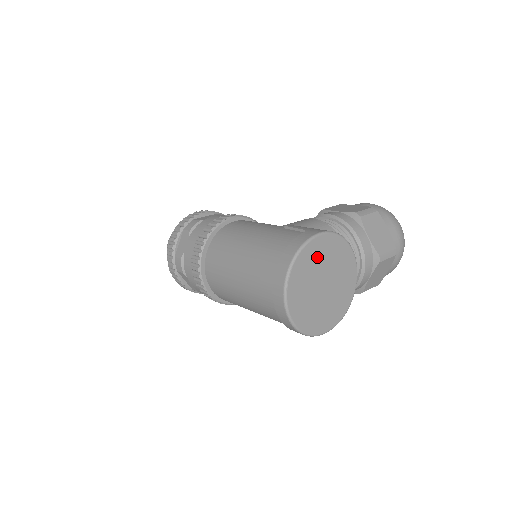
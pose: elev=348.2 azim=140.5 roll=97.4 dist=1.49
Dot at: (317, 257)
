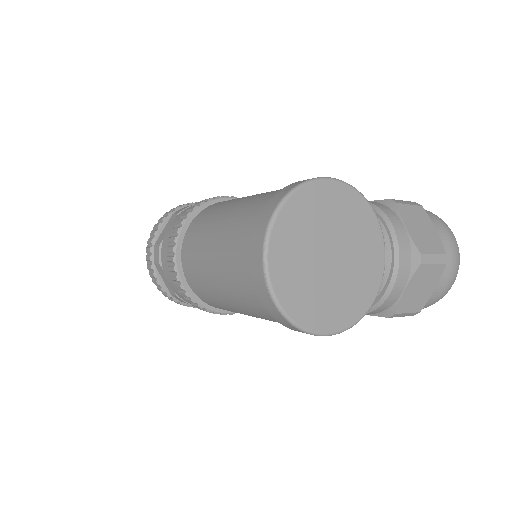
Dot at: (323, 210)
